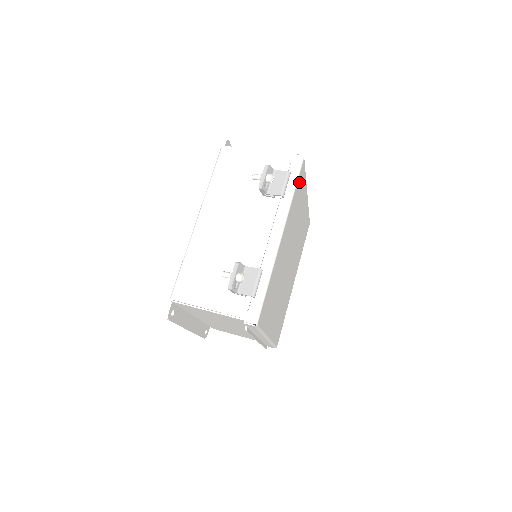
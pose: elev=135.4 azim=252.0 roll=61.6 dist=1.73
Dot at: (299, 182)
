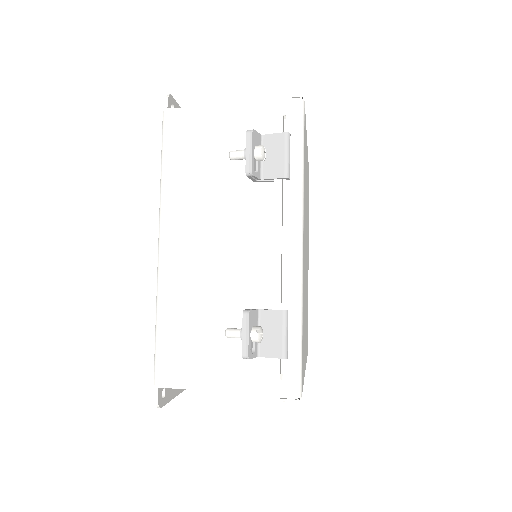
Dot at: occluded
